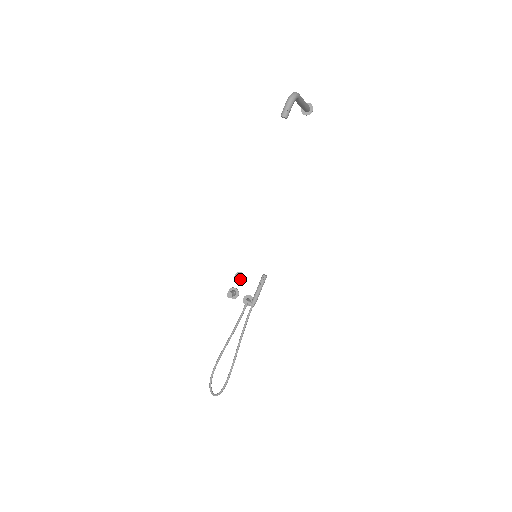
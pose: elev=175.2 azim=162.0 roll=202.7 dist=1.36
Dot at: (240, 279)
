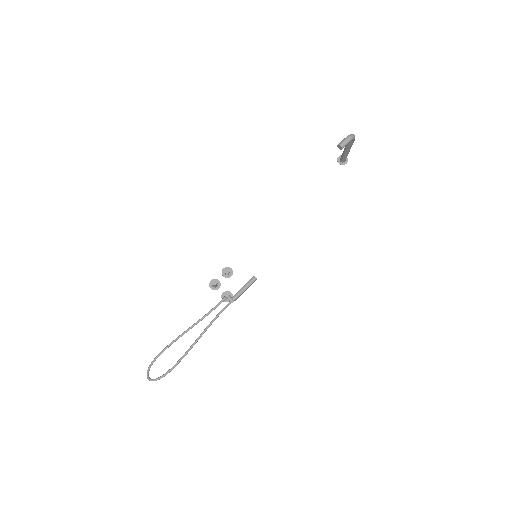
Dot at: (229, 273)
